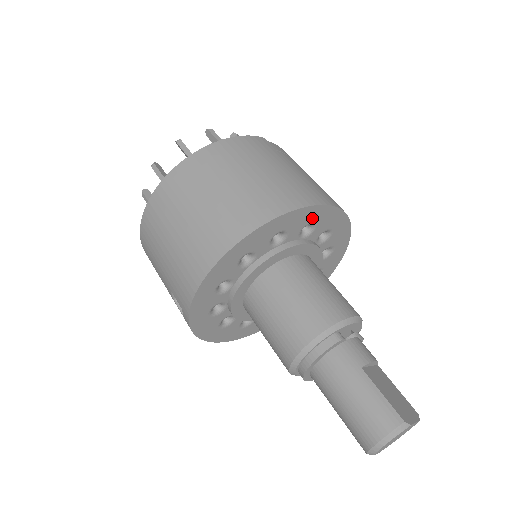
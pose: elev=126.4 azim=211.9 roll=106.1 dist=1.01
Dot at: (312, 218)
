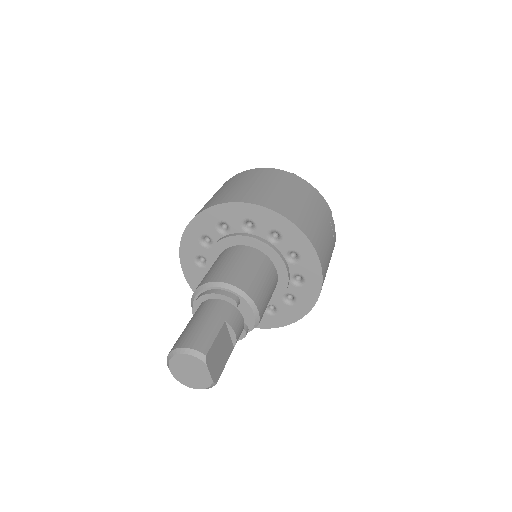
Dot at: (302, 250)
